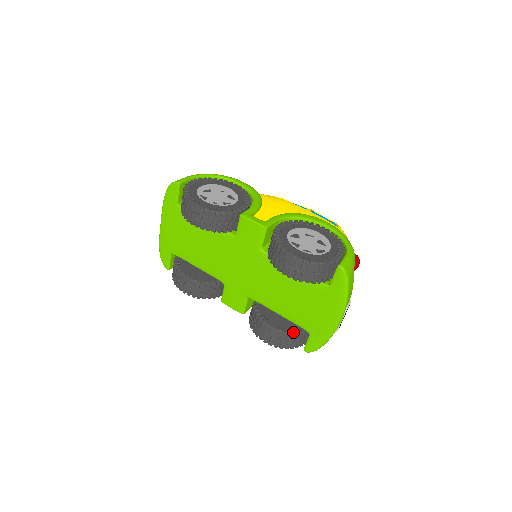
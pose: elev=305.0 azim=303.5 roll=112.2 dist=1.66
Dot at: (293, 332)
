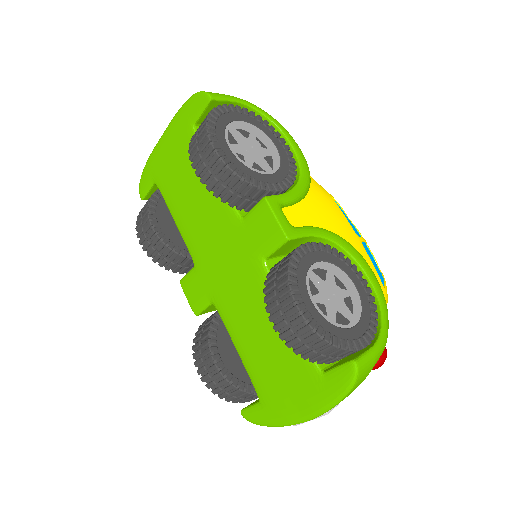
Dot at: (239, 387)
